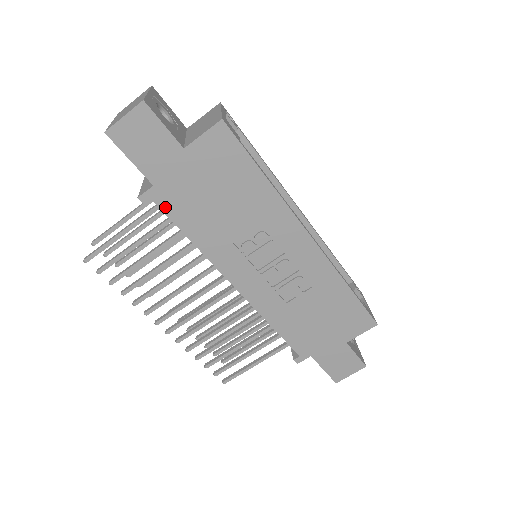
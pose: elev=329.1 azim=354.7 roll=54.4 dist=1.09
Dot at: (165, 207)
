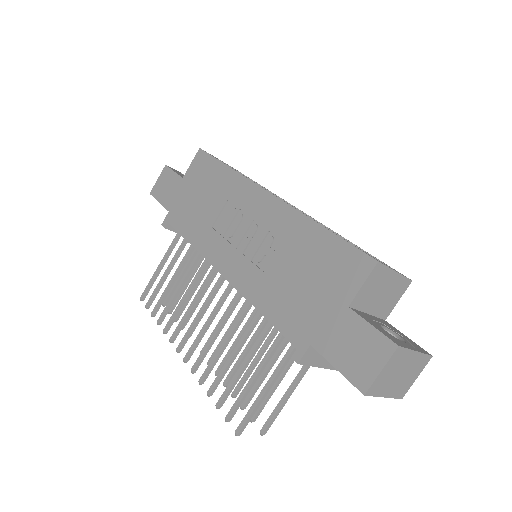
Dot at: (174, 223)
